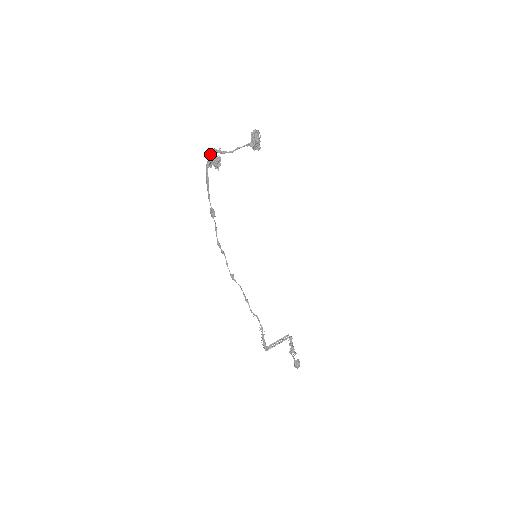
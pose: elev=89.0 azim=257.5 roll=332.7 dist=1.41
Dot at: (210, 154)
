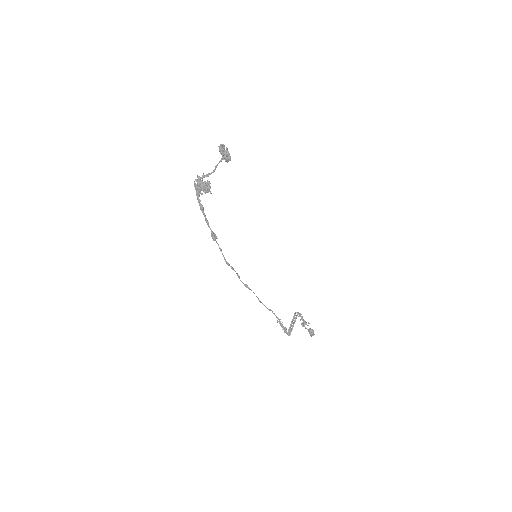
Dot at: occluded
